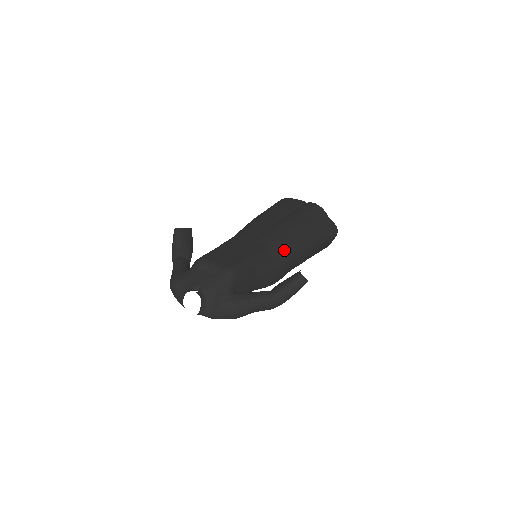
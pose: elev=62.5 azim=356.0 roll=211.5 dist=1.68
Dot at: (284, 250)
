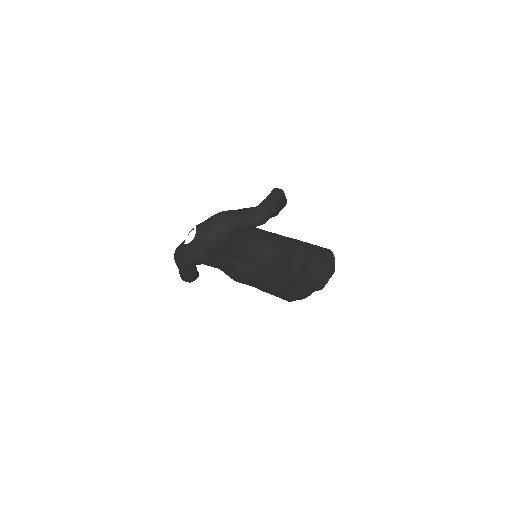
Dot at: occluded
